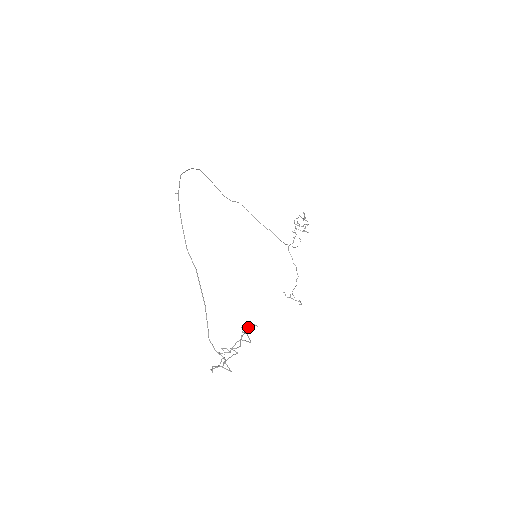
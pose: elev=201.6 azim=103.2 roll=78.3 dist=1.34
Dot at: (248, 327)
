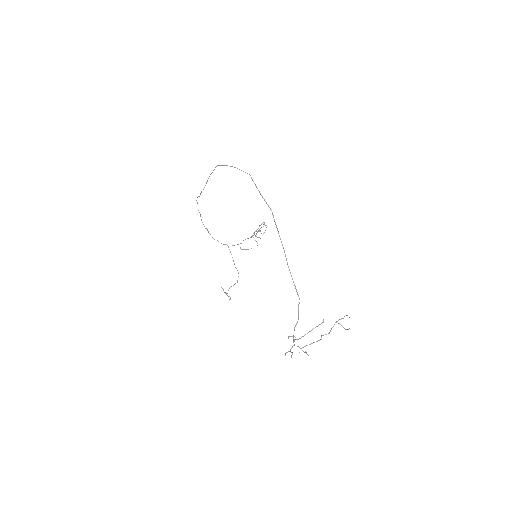
Dot at: (343, 318)
